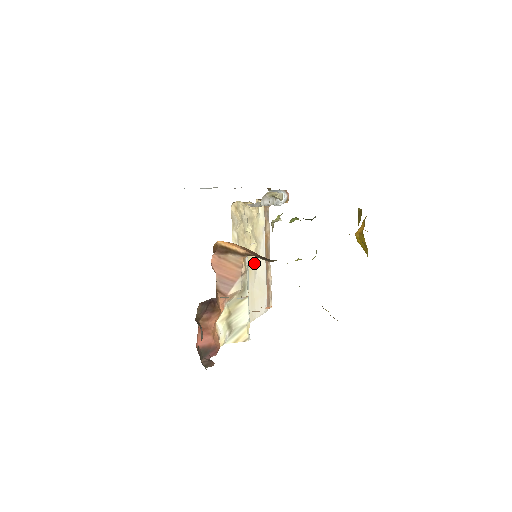
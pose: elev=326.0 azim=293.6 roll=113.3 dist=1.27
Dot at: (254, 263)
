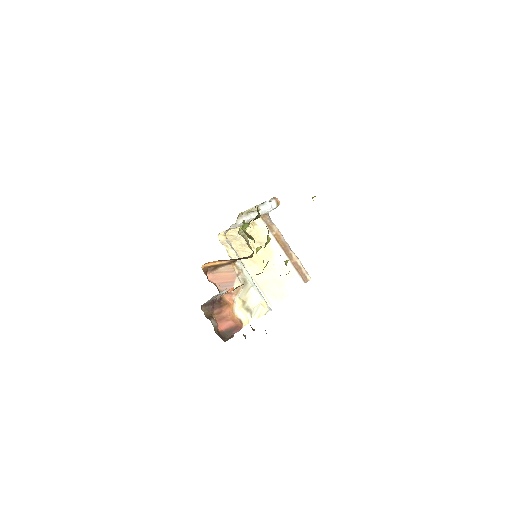
Dot at: (268, 259)
